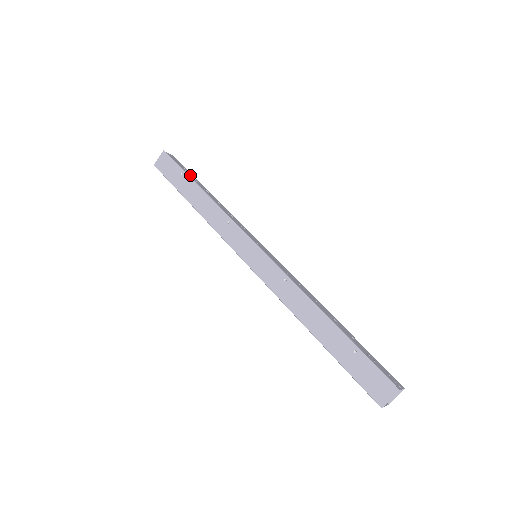
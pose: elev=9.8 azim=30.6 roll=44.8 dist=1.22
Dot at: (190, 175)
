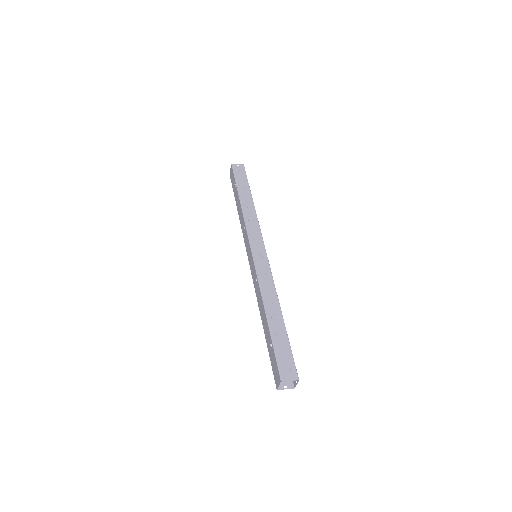
Dot at: (242, 184)
